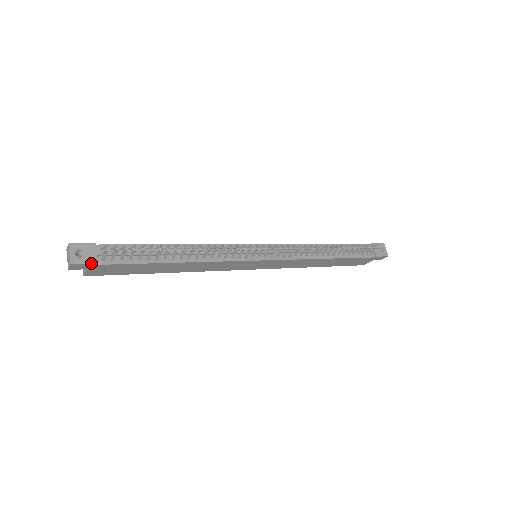
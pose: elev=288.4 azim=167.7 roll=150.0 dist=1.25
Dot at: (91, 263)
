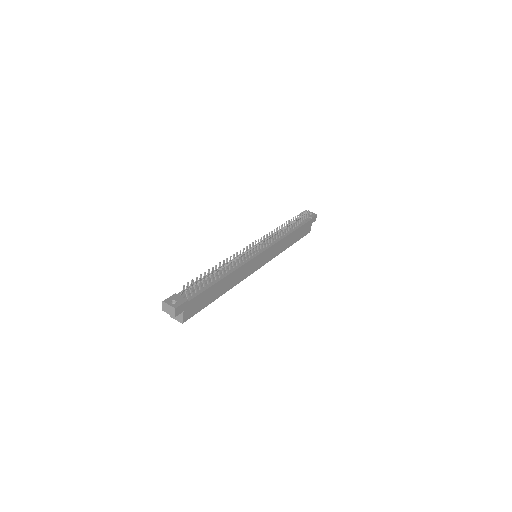
Dot at: (184, 302)
